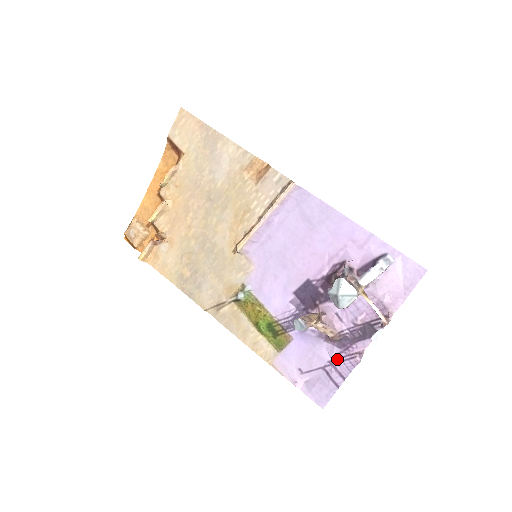
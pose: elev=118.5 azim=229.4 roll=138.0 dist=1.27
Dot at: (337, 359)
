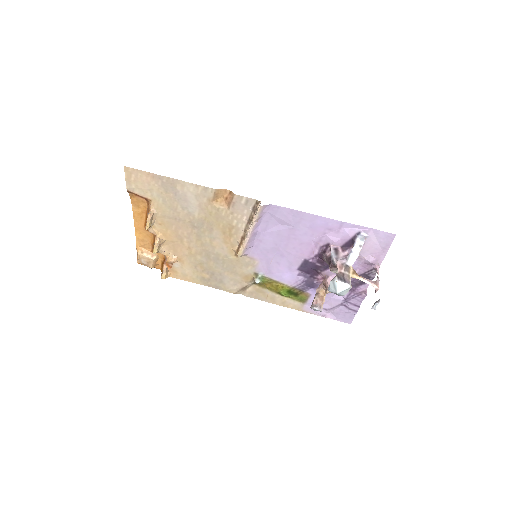
Dot at: (349, 298)
